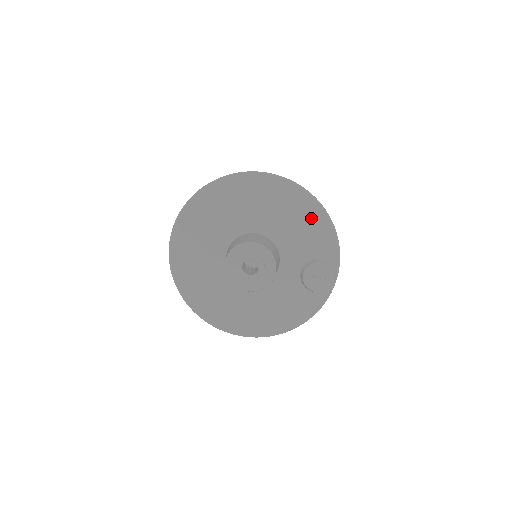
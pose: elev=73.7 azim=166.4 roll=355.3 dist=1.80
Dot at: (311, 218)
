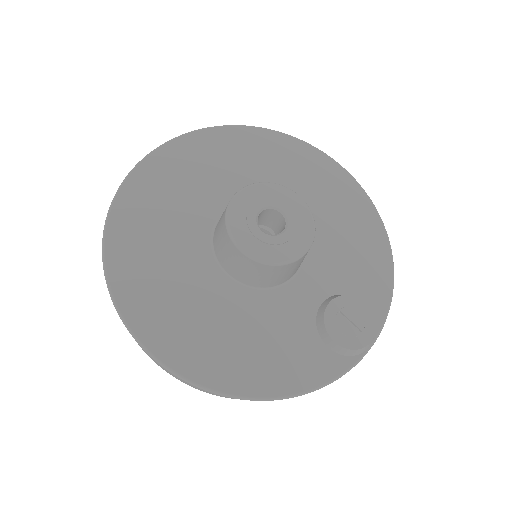
Dot at: (367, 239)
